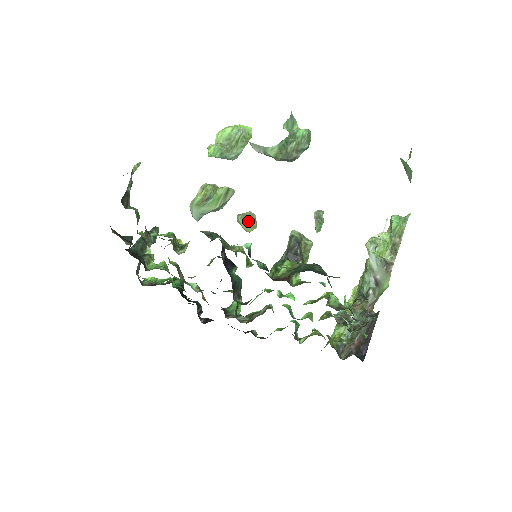
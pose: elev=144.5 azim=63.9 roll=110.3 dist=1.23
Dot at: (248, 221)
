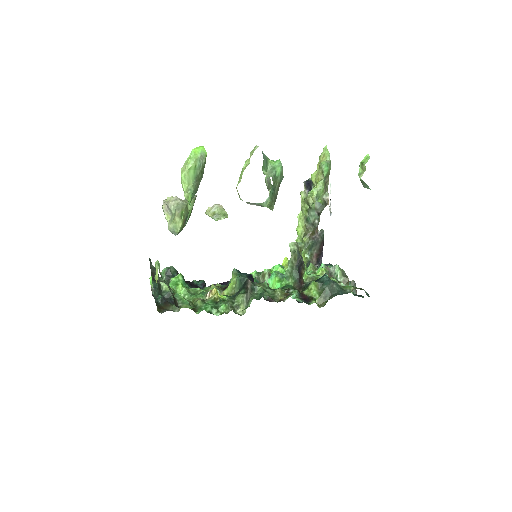
Dot at: occluded
